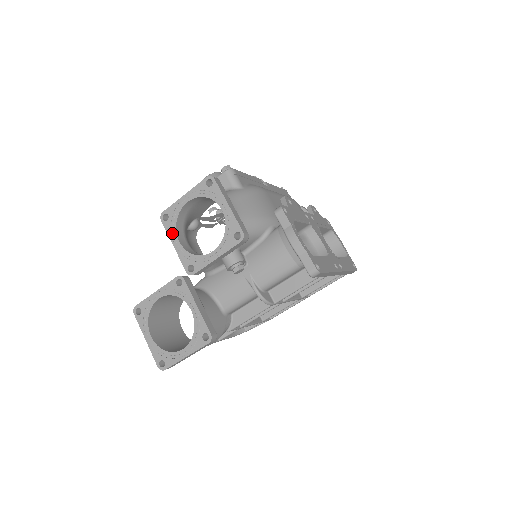
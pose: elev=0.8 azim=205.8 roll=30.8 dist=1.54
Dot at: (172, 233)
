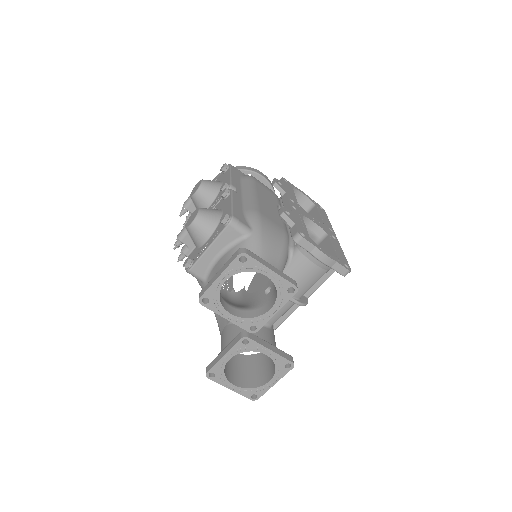
Dot at: (219, 310)
